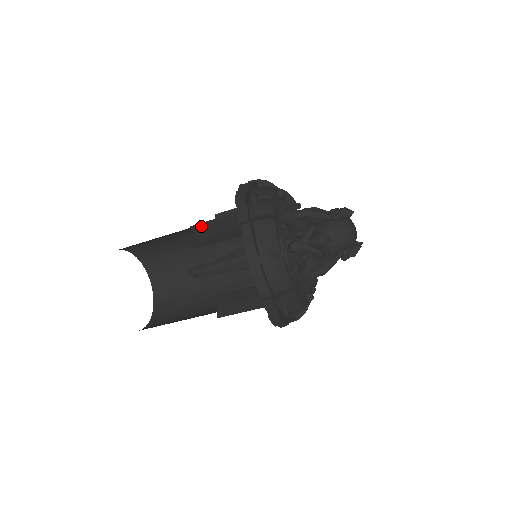
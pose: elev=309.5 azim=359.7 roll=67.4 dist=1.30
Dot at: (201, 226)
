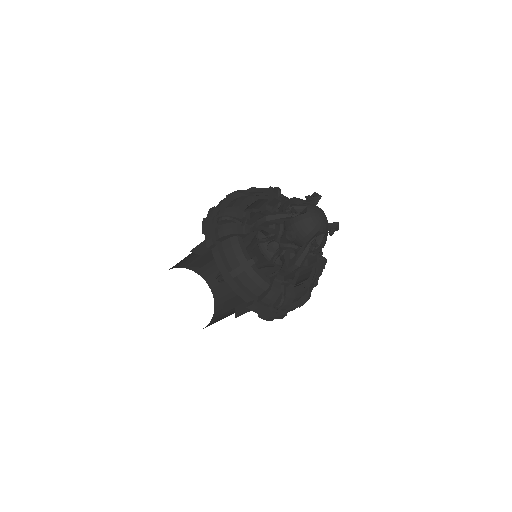
Dot at: (197, 249)
